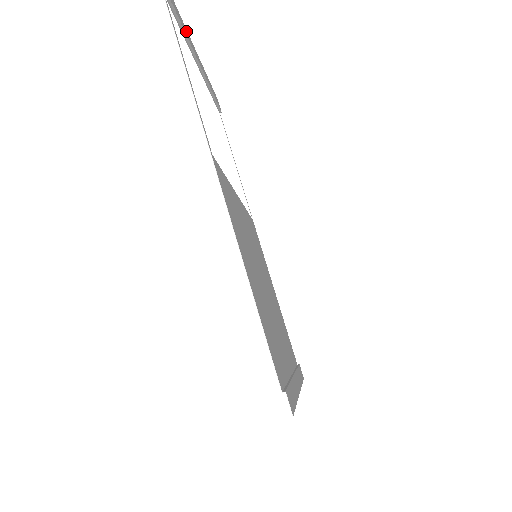
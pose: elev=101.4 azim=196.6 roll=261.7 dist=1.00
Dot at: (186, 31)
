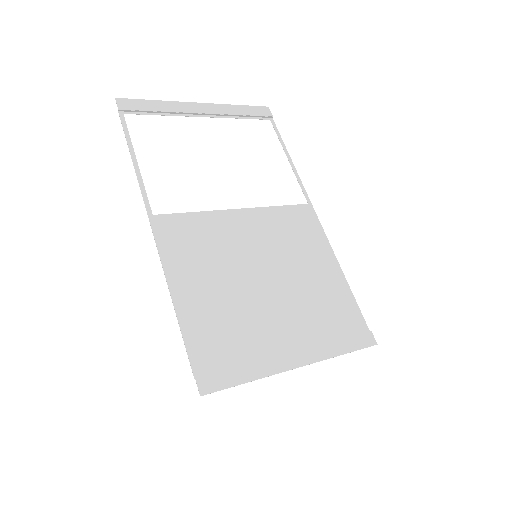
Dot at: (173, 105)
